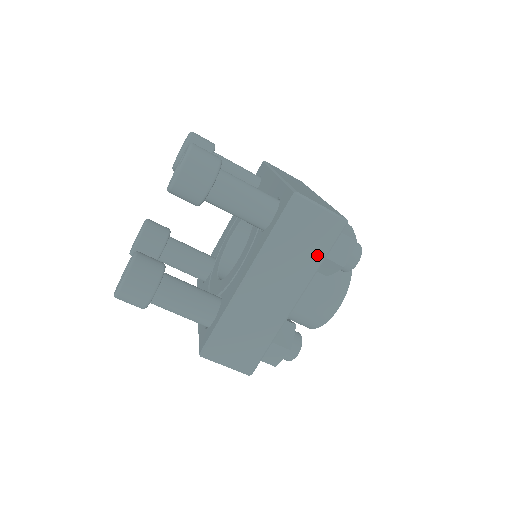
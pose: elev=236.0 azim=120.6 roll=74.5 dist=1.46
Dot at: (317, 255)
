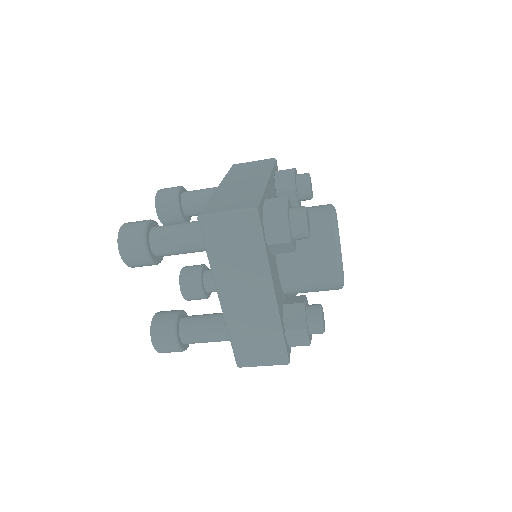
Dot at: (255, 250)
